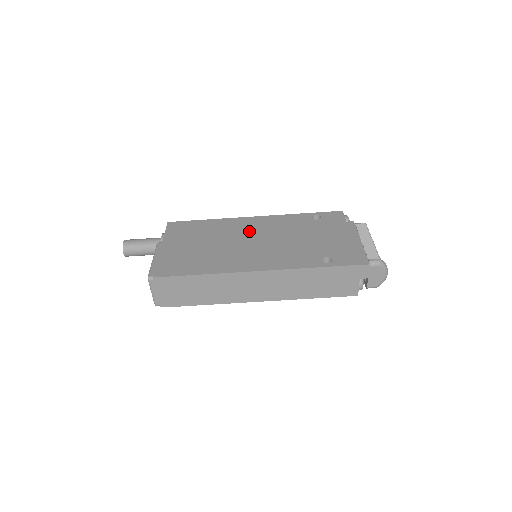
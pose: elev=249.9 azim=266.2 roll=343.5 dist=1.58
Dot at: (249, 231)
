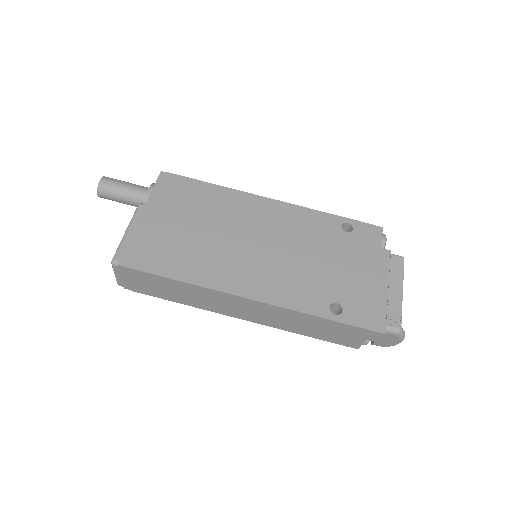
Dot at: (257, 223)
